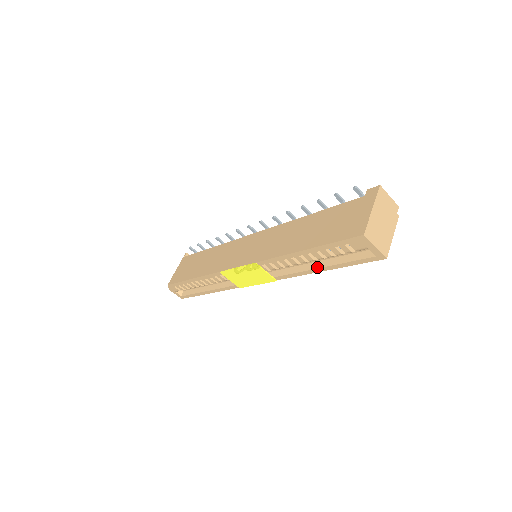
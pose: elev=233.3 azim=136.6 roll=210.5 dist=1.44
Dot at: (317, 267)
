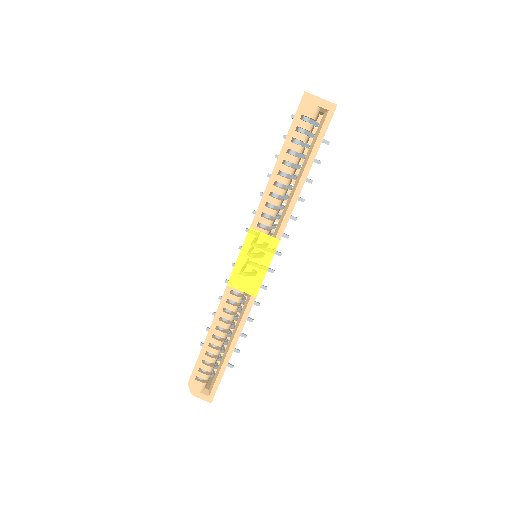
Dot at: (299, 178)
